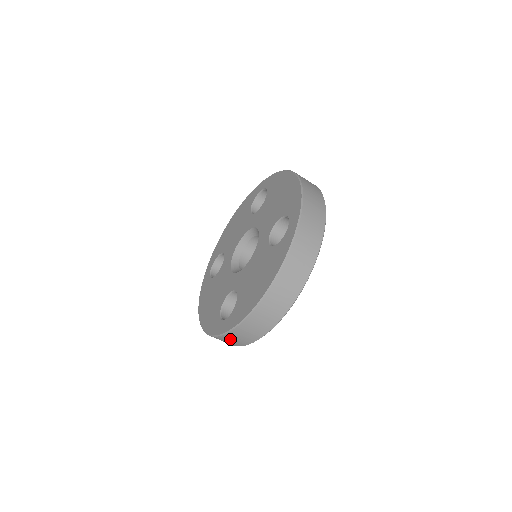
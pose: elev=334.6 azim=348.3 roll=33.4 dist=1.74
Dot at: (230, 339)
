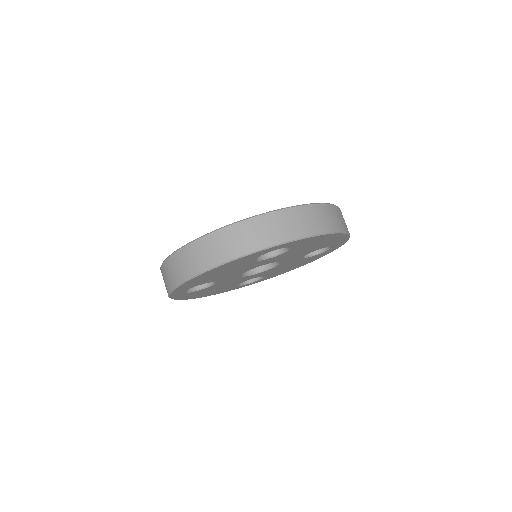
Dot at: (163, 278)
